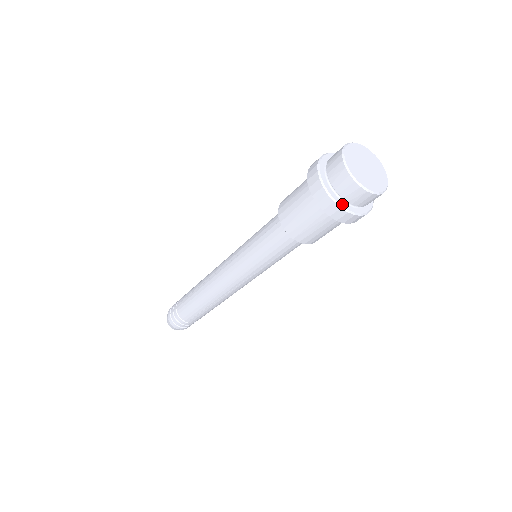
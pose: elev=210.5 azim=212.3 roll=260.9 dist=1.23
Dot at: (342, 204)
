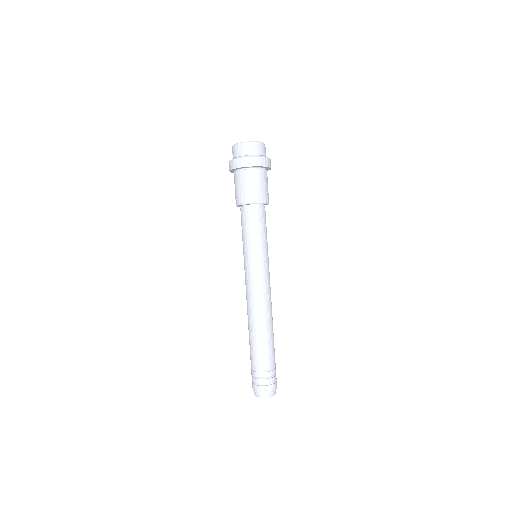
Dot at: occluded
